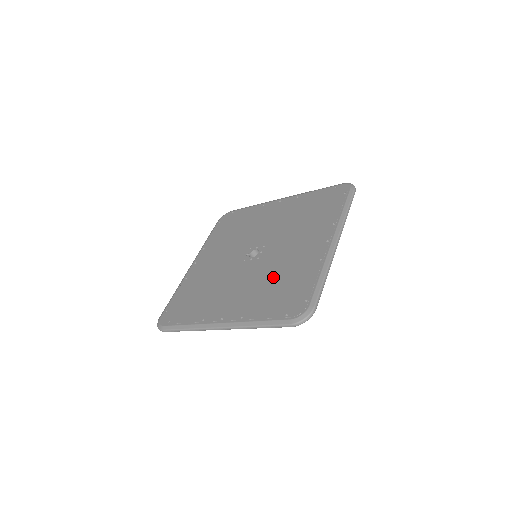
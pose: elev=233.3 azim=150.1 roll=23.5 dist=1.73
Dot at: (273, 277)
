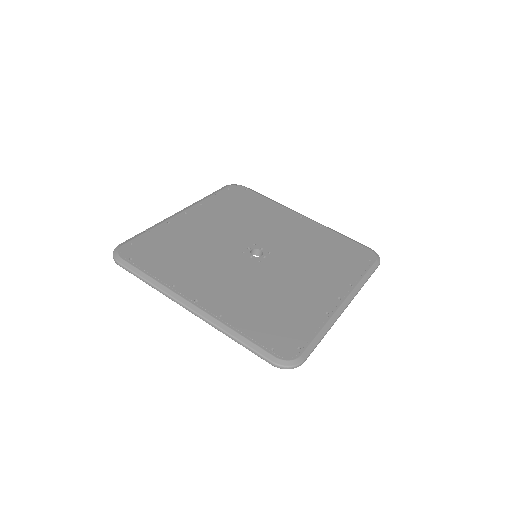
Dot at: (270, 295)
